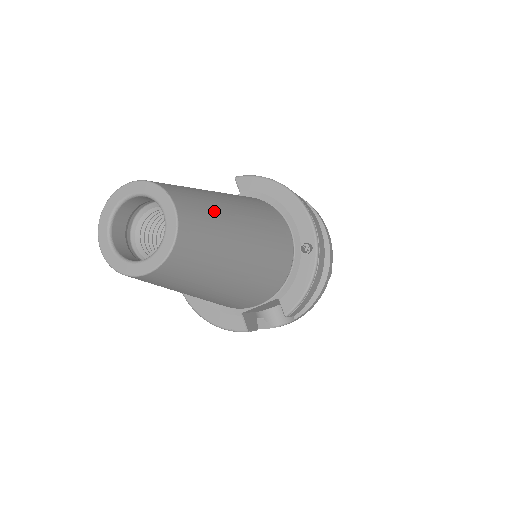
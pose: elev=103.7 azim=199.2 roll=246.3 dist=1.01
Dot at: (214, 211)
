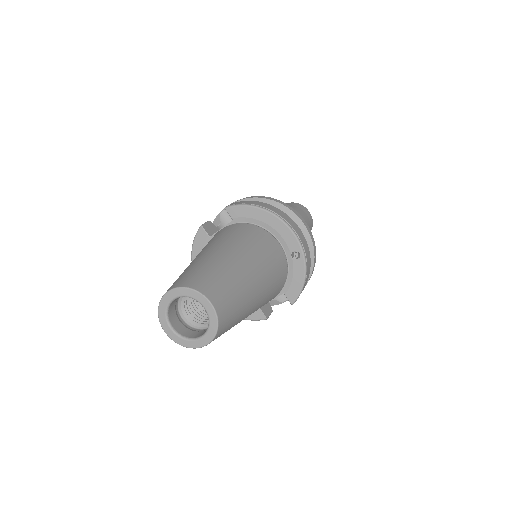
Dot at: (231, 281)
